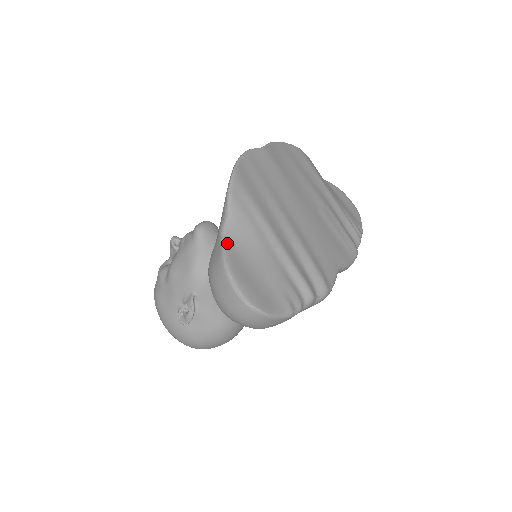
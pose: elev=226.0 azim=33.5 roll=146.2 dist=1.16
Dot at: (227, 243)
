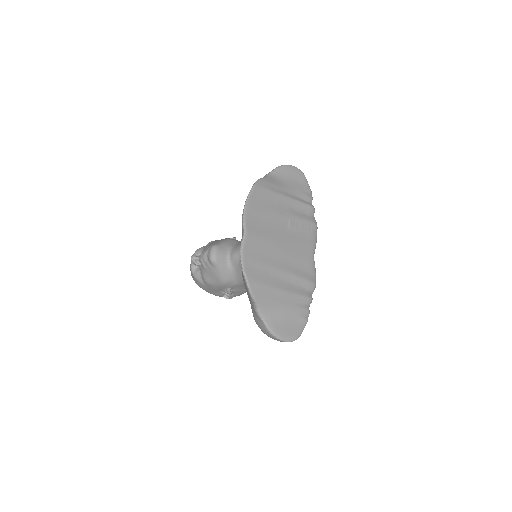
Dot at: (265, 320)
